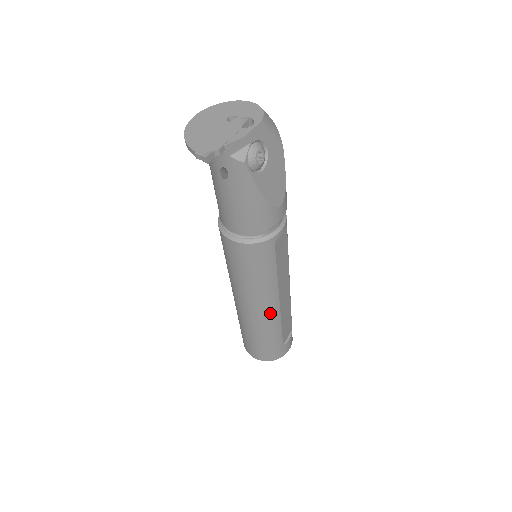
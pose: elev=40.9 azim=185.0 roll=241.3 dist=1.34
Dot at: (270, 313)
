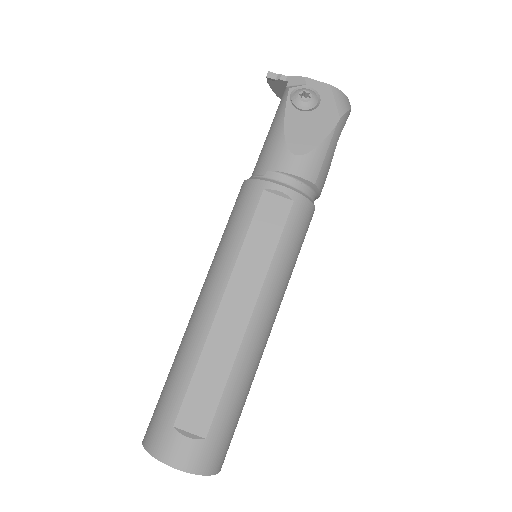
Dot at: (202, 316)
